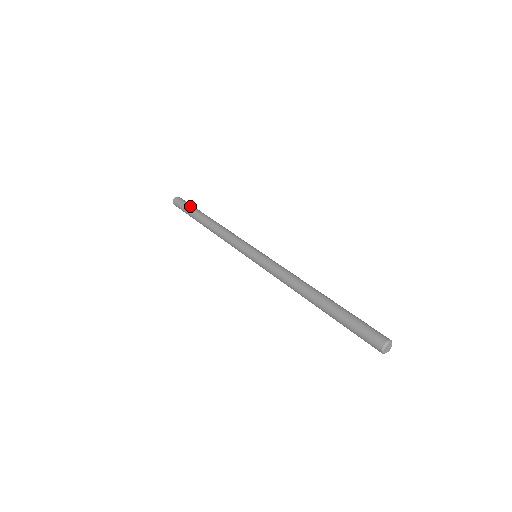
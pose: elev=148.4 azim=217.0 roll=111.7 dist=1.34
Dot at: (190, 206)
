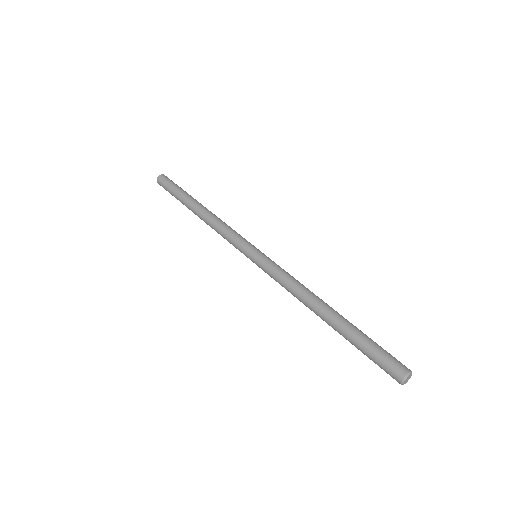
Dot at: occluded
